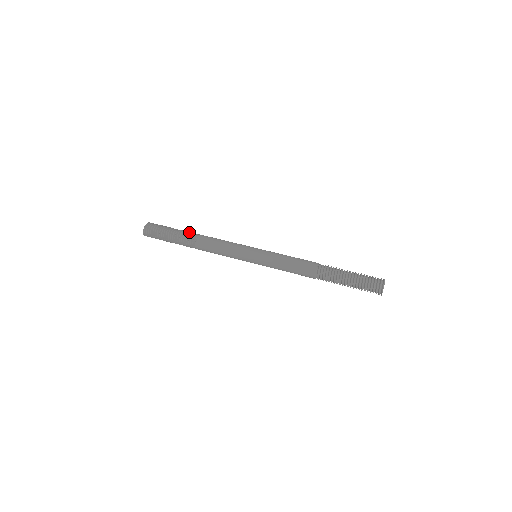
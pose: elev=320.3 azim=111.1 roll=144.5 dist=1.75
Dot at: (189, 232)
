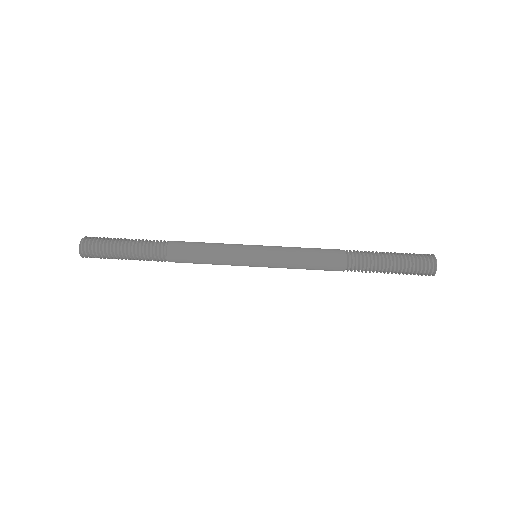
Dot at: occluded
